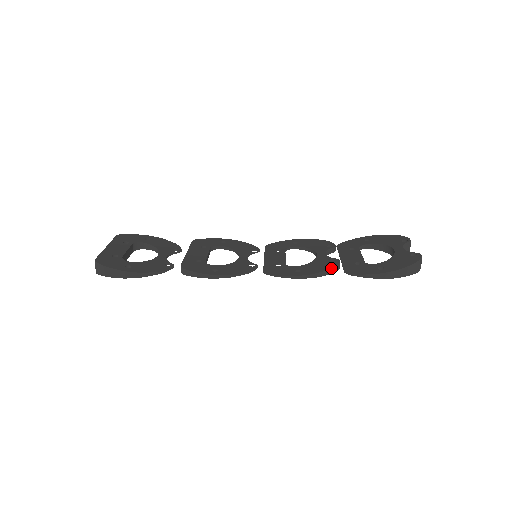
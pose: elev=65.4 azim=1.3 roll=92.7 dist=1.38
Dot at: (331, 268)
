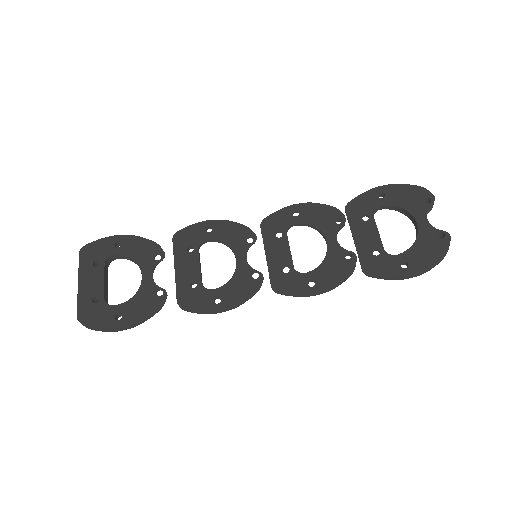
Dot at: (348, 275)
